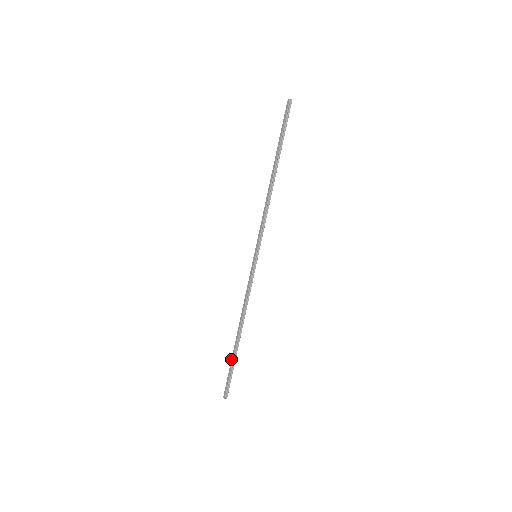
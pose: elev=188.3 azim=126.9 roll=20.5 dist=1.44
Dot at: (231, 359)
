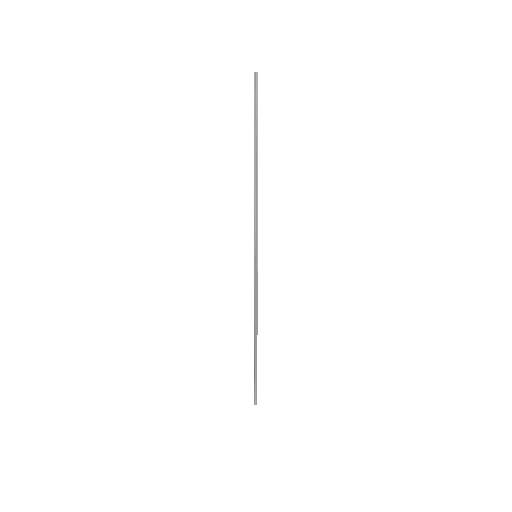
Dot at: (254, 365)
